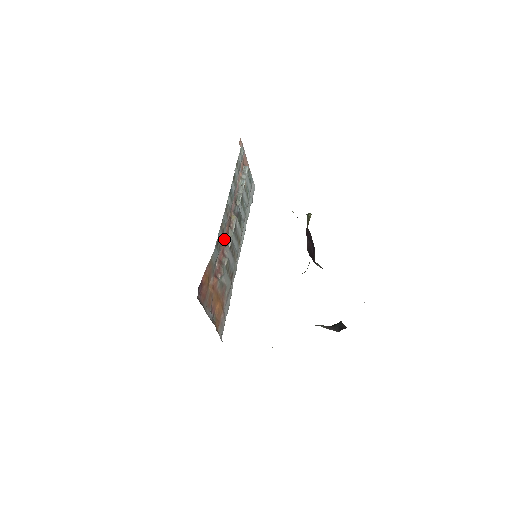
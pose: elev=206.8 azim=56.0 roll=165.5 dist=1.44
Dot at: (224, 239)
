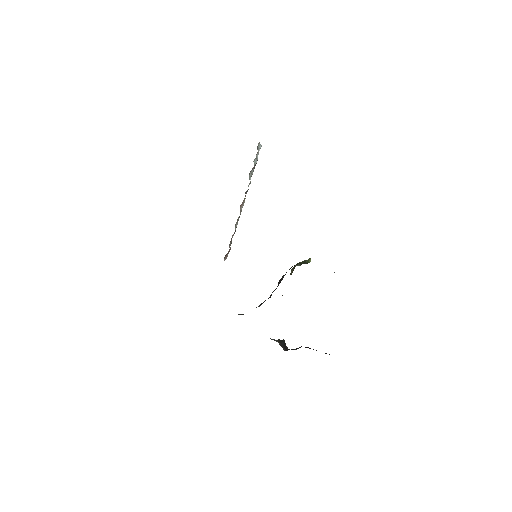
Dot at: occluded
